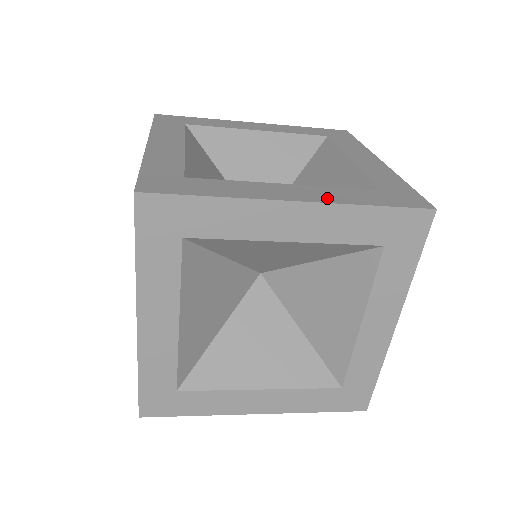
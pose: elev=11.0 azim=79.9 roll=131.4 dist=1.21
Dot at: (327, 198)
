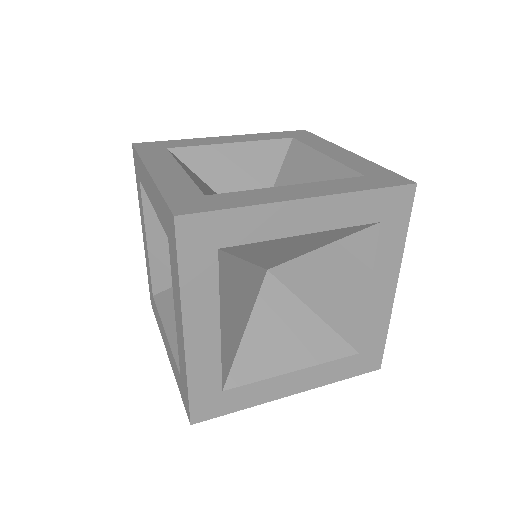
Dot at: (331, 190)
